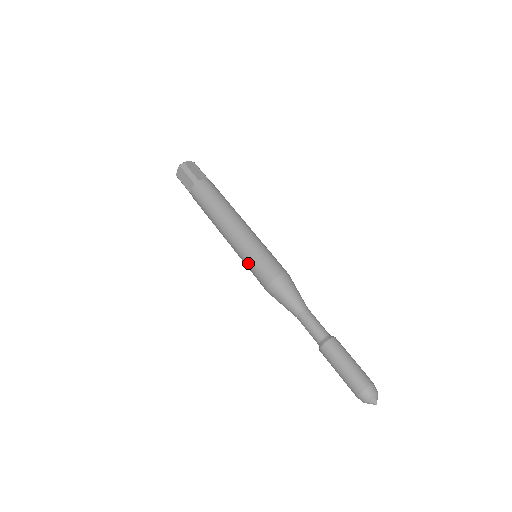
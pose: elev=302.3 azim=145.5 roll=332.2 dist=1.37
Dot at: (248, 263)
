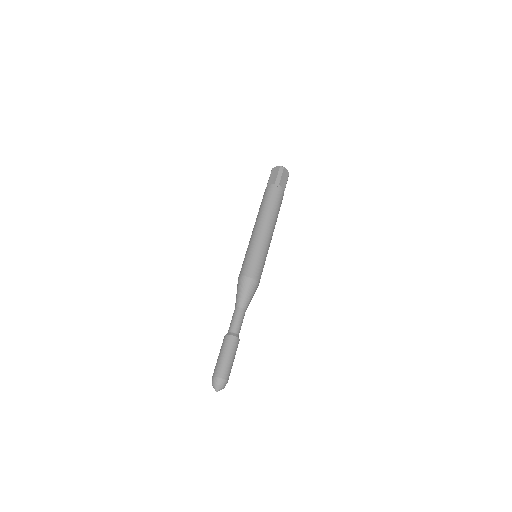
Dot at: (248, 254)
